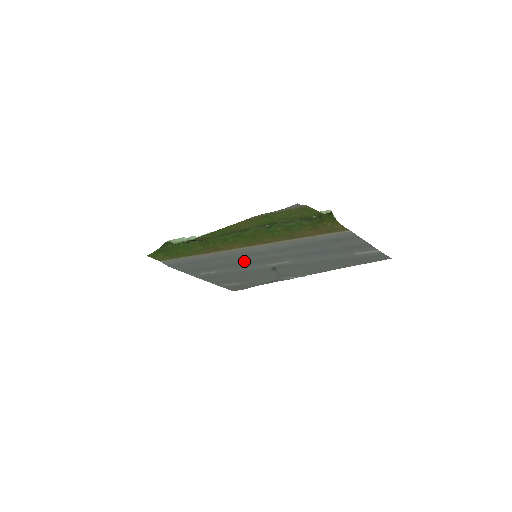
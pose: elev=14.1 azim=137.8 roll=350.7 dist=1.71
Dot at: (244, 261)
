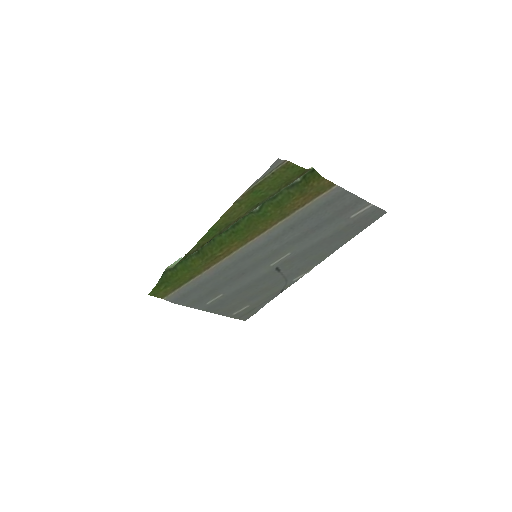
Dot at: (246, 267)
